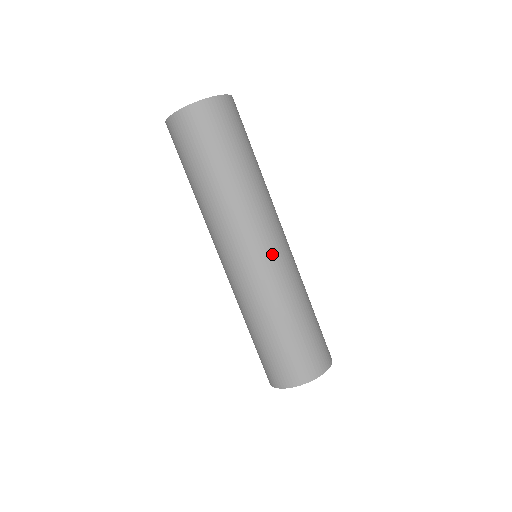
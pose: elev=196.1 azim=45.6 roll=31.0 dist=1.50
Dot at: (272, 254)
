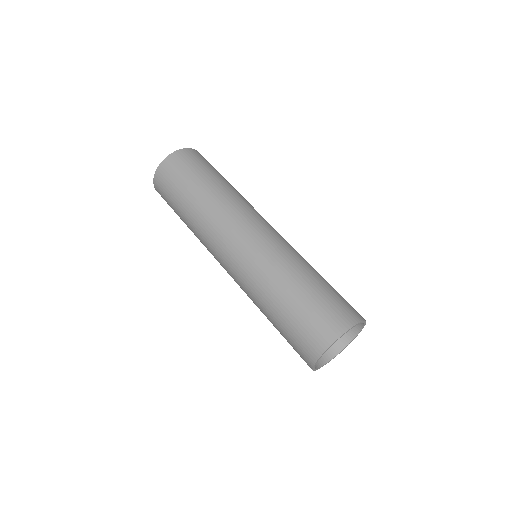
Dot at: (265, 233)
